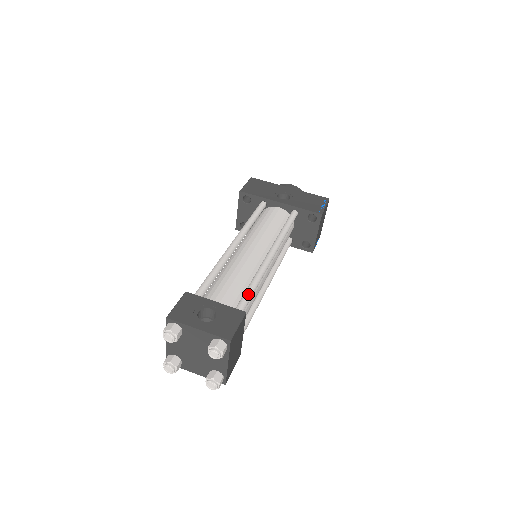
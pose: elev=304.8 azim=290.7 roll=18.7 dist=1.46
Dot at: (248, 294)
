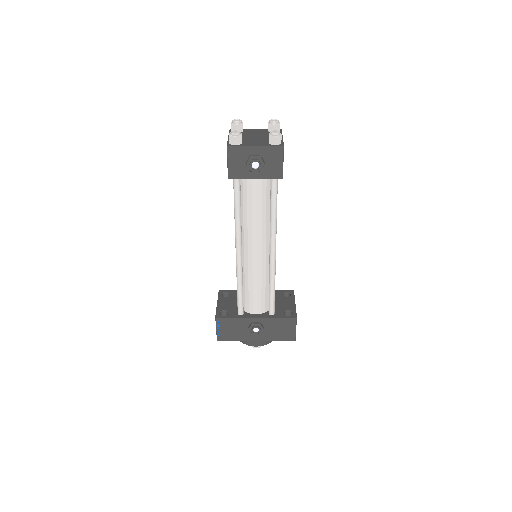
Dot at: occluded
